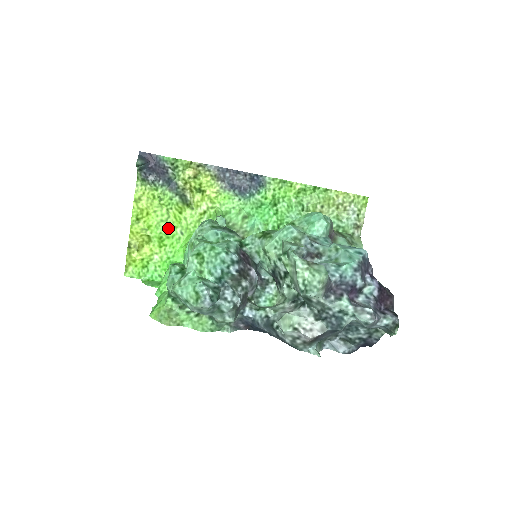
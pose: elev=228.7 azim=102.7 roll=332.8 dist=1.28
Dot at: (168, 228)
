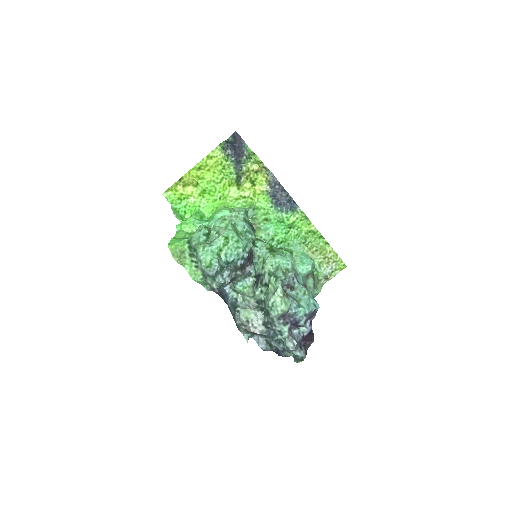
Dot at: (214, 188)
